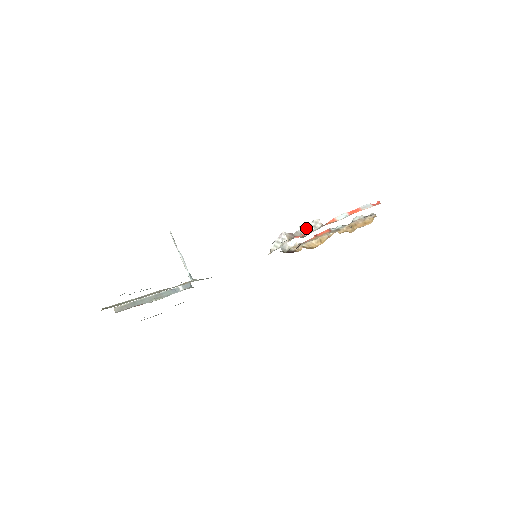
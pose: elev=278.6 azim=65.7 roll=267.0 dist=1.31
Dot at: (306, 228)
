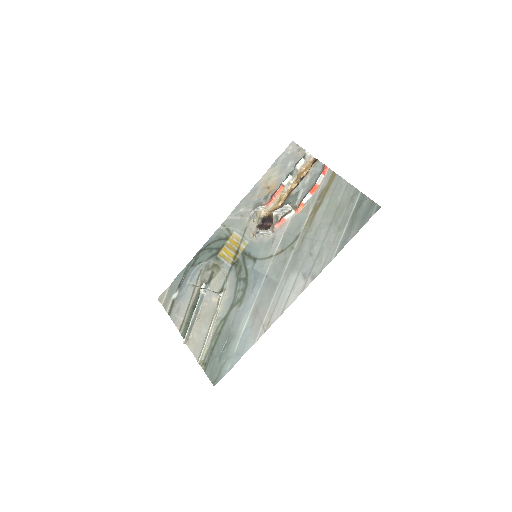
Dot at: (278, 212)
